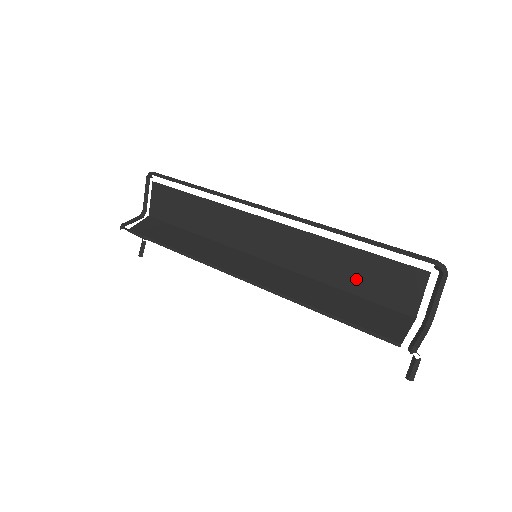
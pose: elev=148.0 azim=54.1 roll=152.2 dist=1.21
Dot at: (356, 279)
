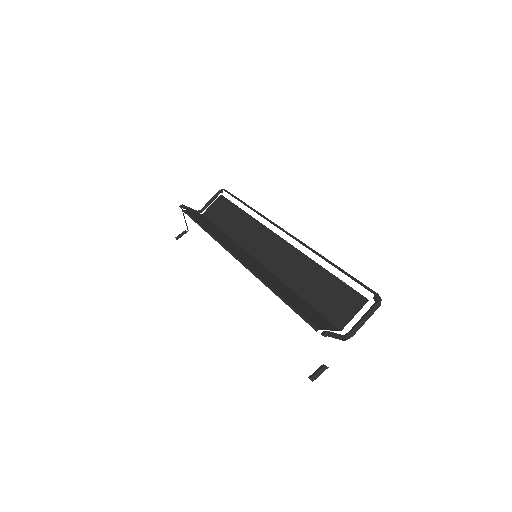
Dot at: (315, 292)
